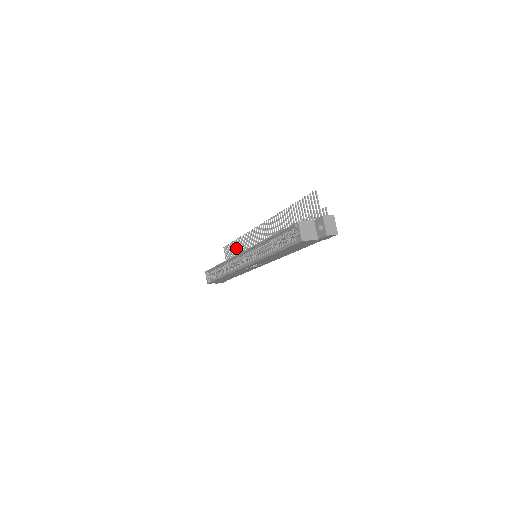
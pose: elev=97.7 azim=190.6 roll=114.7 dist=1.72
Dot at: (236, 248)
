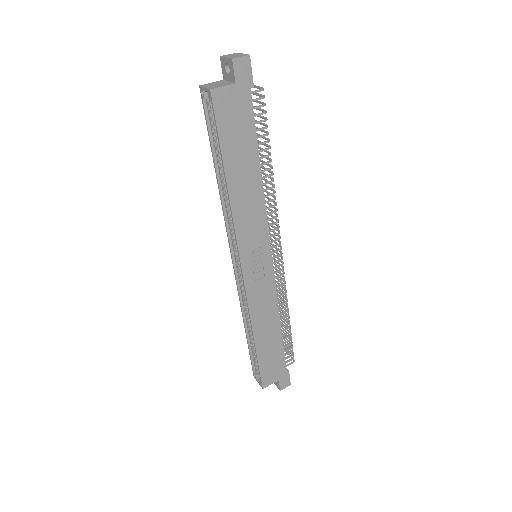
Dot at: occluded
